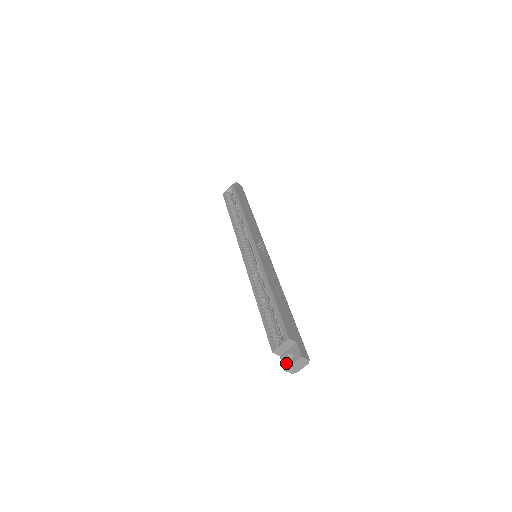
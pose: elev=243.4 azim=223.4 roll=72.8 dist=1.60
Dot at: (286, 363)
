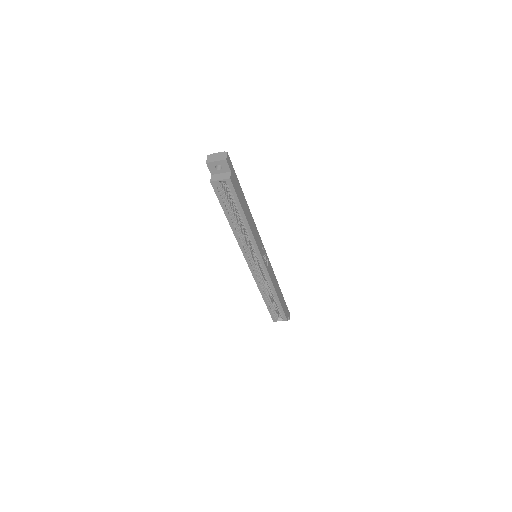
Dot at: occluded
